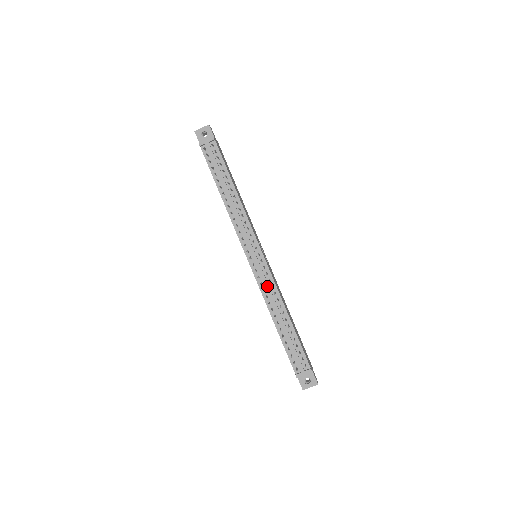
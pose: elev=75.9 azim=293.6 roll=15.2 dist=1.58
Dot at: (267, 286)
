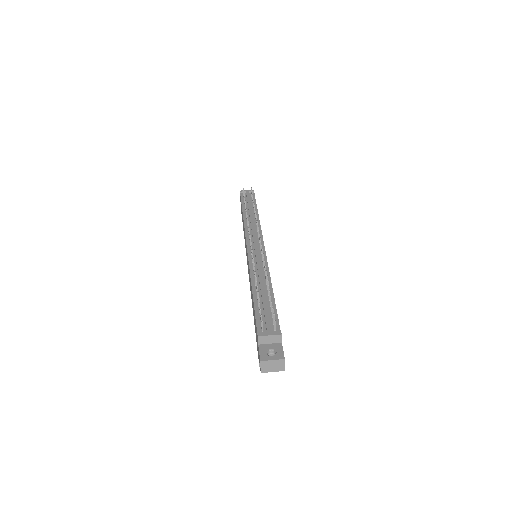
Dot at: (258, 262)
